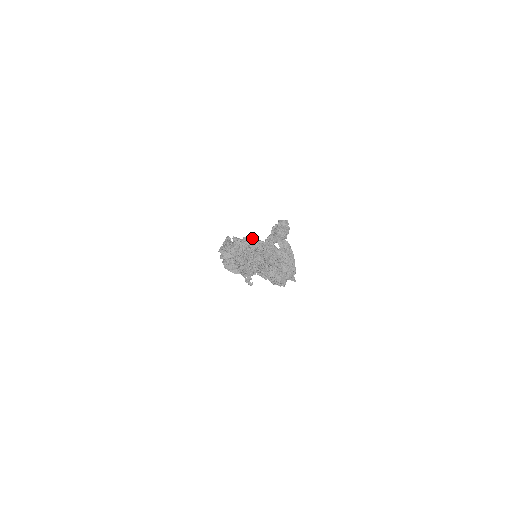
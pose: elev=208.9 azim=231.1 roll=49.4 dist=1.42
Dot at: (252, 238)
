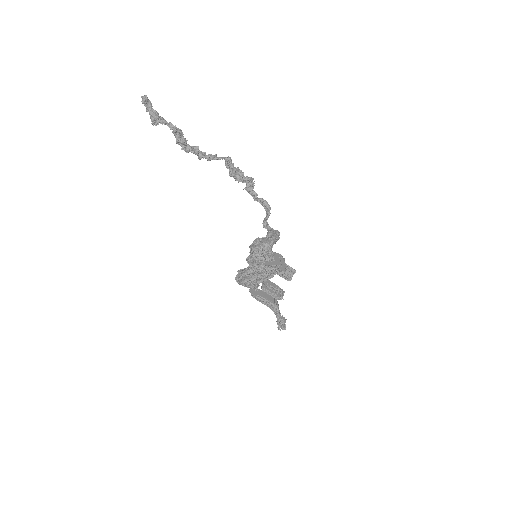
Dot at: occluded
